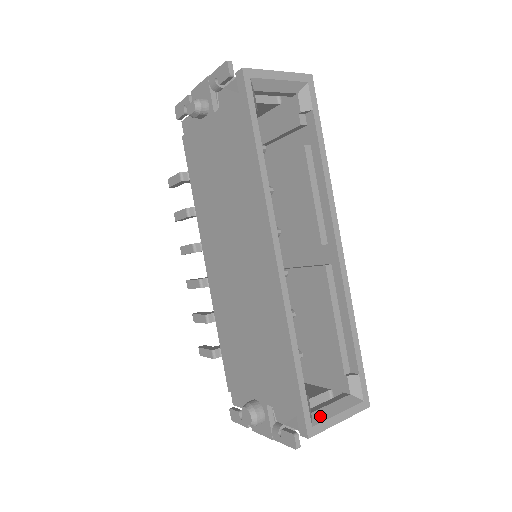
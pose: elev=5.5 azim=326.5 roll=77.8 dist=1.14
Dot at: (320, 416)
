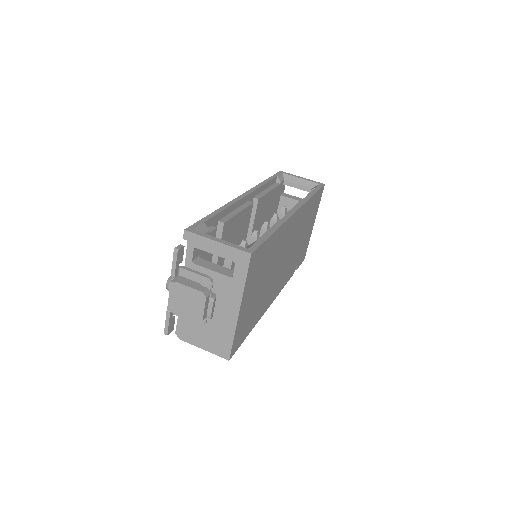
Dot at: occluded
